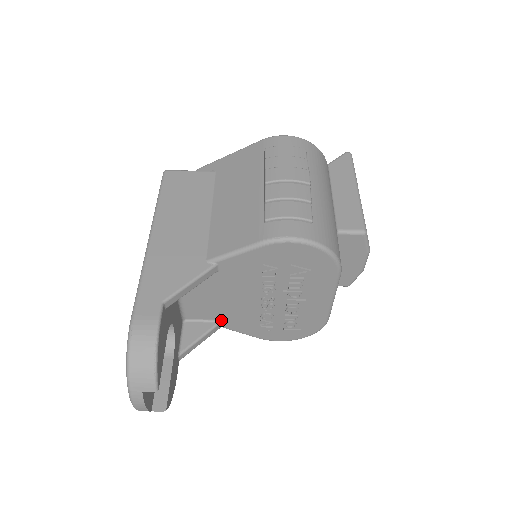
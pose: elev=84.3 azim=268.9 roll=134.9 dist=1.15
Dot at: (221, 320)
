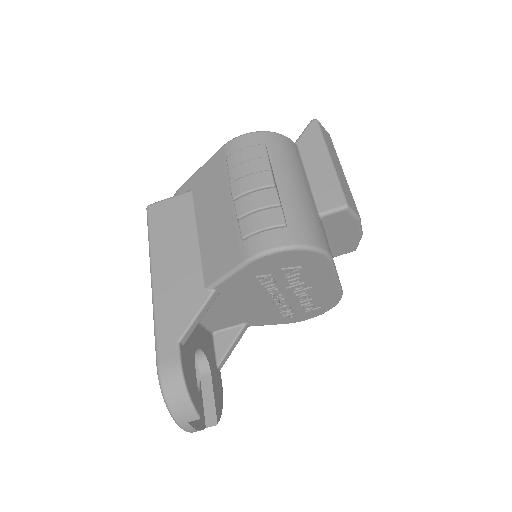
Dot at: (245, 322)
